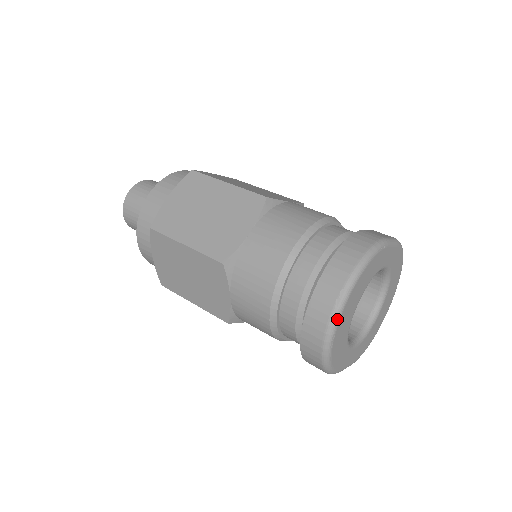
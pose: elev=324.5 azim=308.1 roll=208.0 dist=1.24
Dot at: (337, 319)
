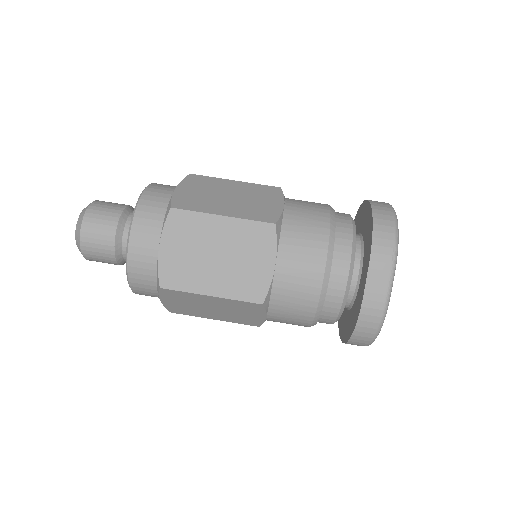
Dot at: occluded
